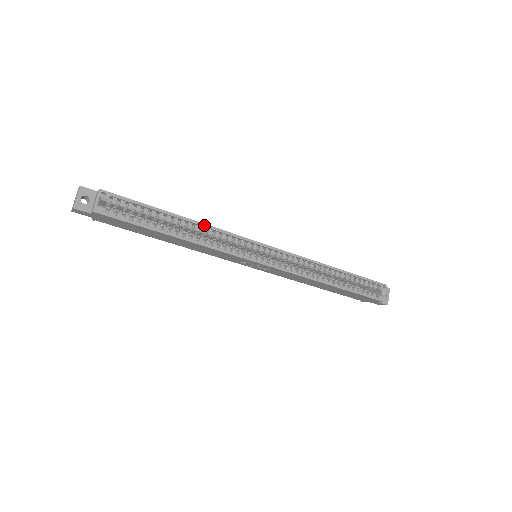
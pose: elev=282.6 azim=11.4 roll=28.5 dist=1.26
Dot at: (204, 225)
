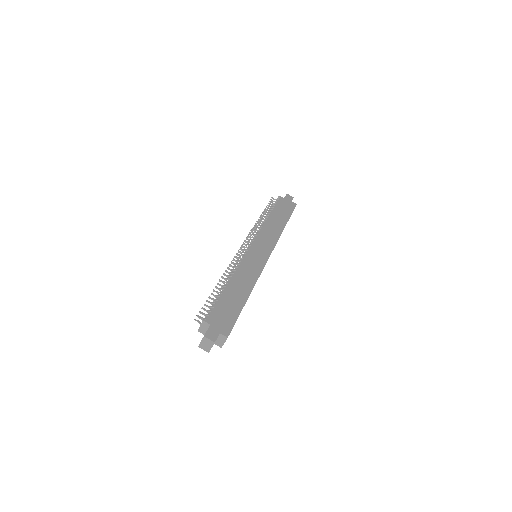
Dot at: occluded
